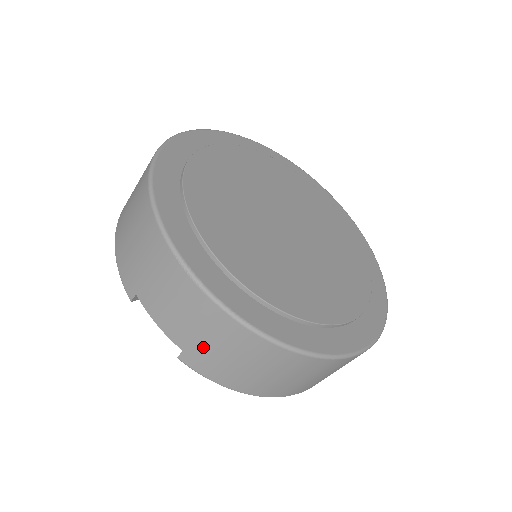
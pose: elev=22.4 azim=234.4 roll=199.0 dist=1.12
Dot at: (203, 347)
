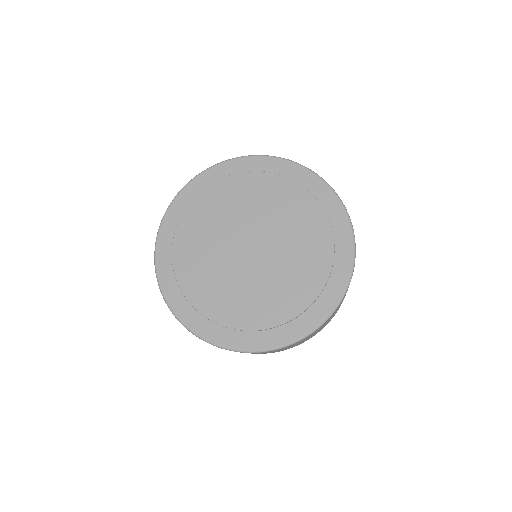
Dot at: occluded
